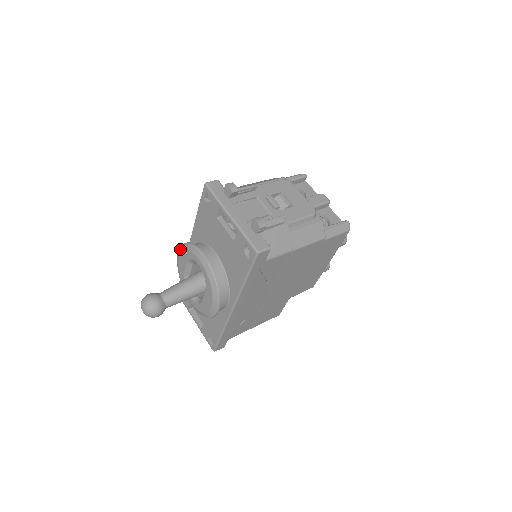
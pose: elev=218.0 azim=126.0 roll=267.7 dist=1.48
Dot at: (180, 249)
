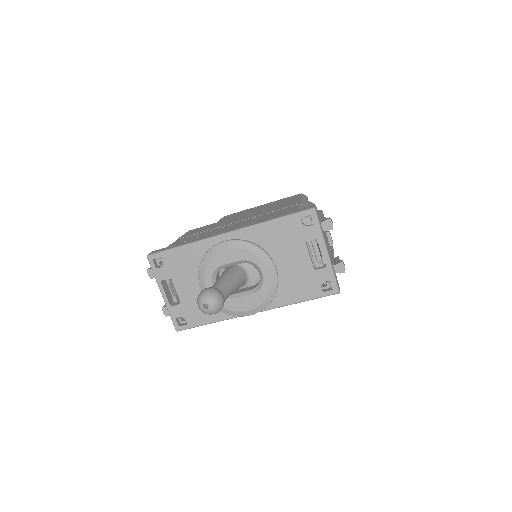
Dot at: (236, 243)
